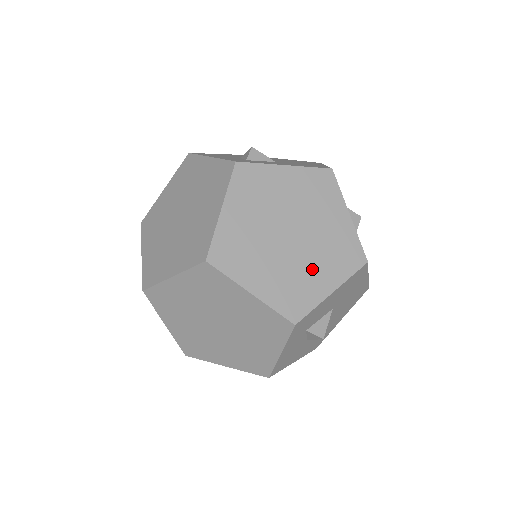
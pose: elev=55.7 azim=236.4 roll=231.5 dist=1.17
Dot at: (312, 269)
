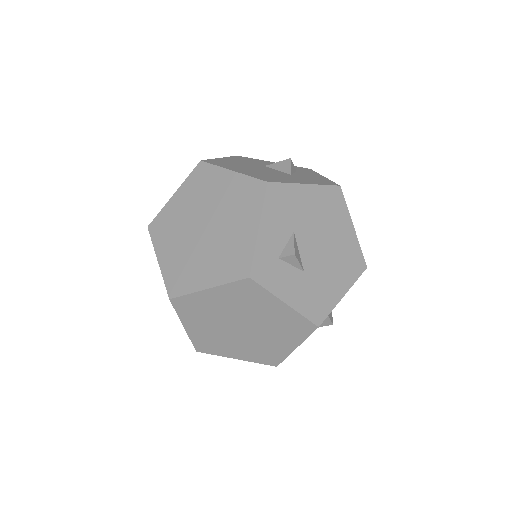
Dot at: (236, 346)
